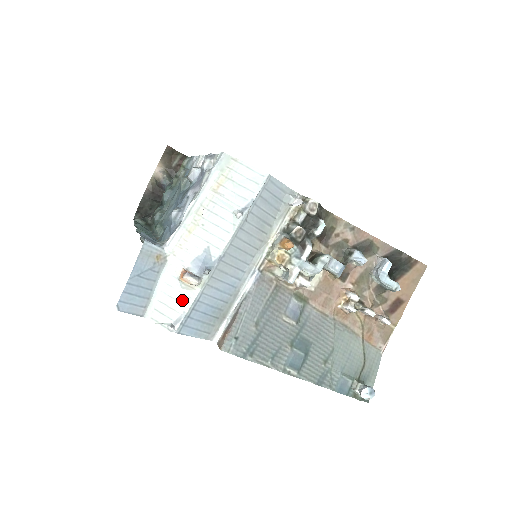
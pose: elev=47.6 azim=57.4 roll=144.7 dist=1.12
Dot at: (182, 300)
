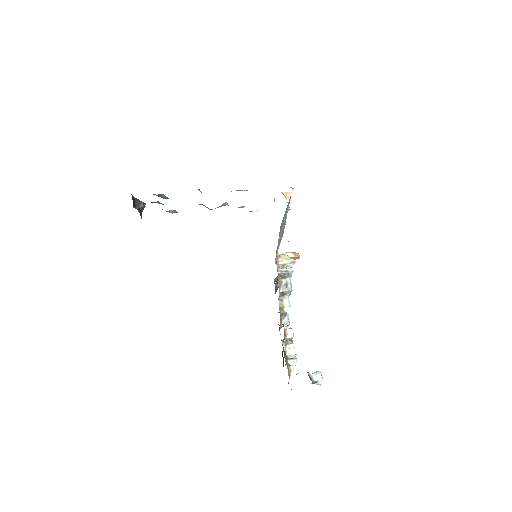
Dot at: occluded
